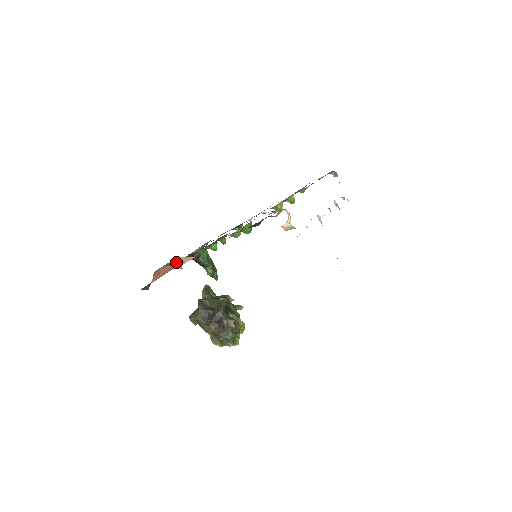
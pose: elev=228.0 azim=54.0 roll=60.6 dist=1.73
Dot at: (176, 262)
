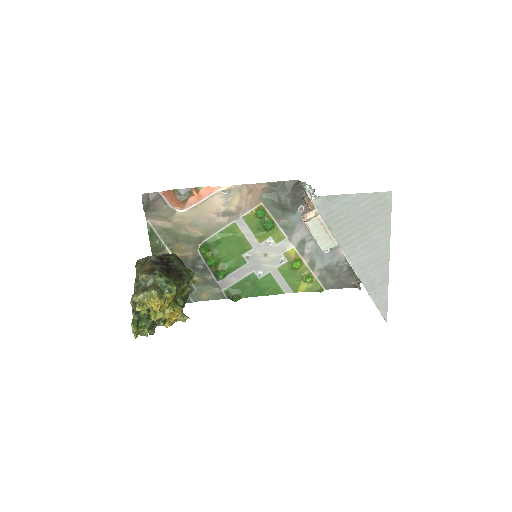
Dot at: (194, 199)
